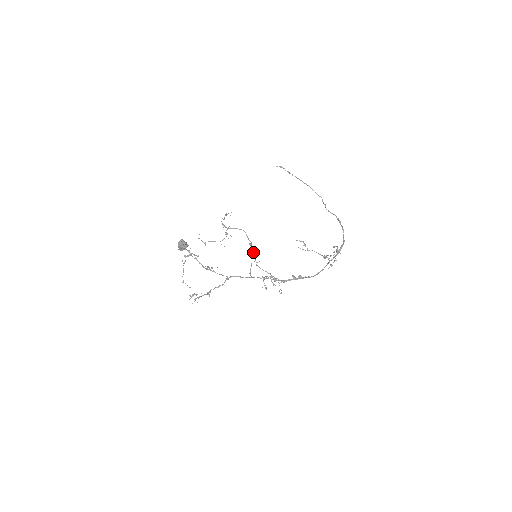
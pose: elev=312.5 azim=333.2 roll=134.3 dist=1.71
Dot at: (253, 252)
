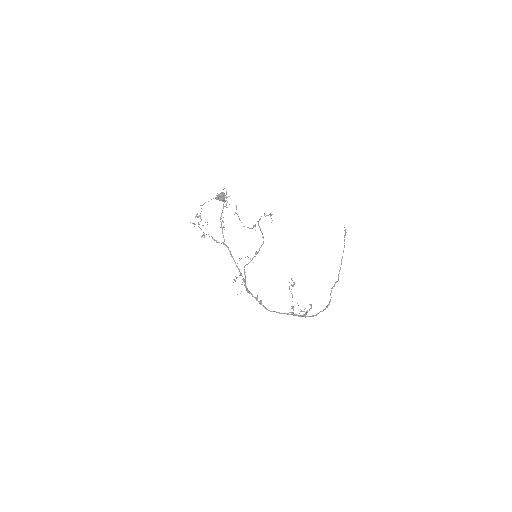
Dot at: (252, 259)
